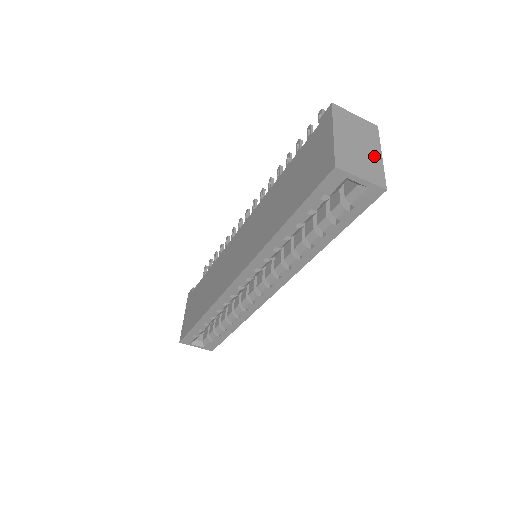
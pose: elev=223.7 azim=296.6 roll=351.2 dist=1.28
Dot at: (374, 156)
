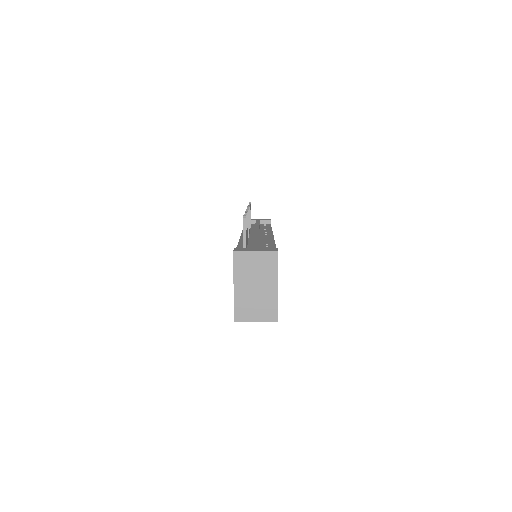
Dot at: (270, 292)
